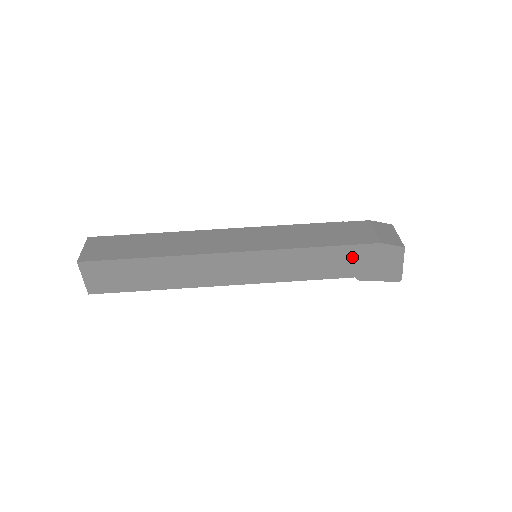
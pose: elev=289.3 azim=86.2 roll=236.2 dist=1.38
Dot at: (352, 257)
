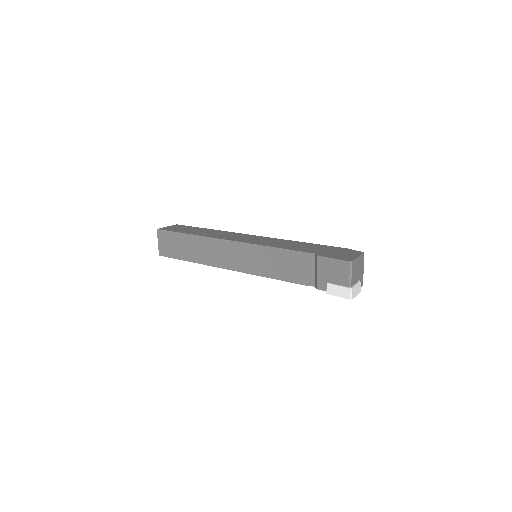
Dot at: (322, 248)
